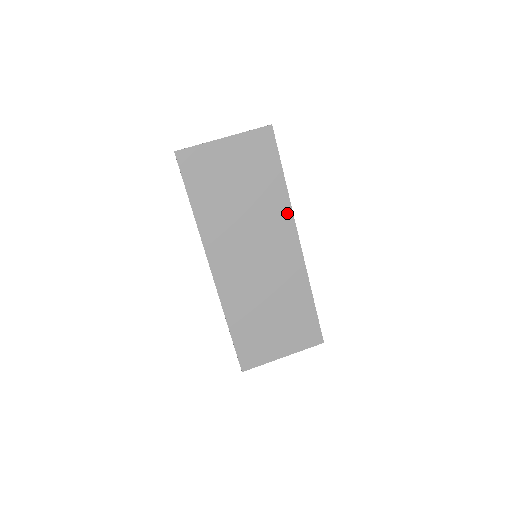
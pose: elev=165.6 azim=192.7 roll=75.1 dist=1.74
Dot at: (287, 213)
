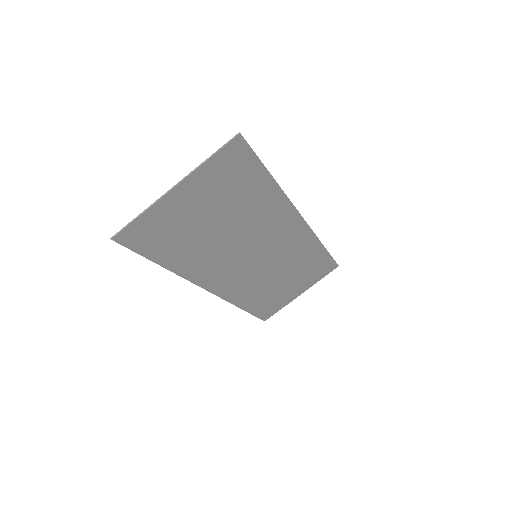
Dot at: (284, 206)
